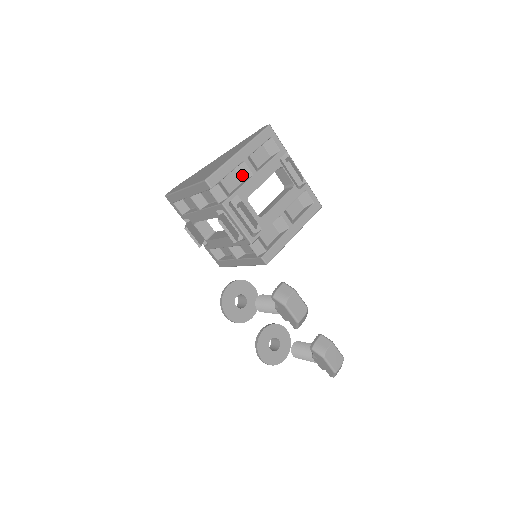
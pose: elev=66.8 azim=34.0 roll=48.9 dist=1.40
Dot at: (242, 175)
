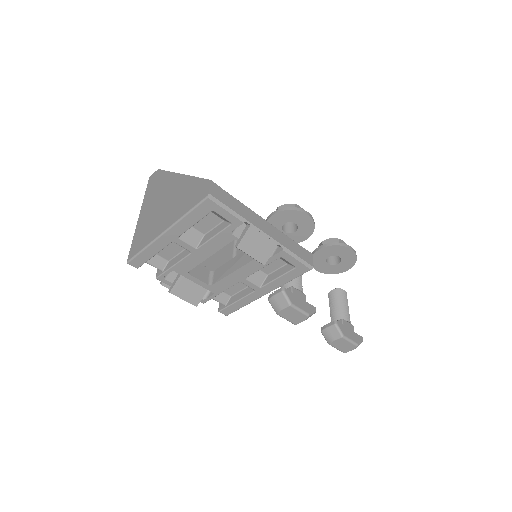
Dot at: occluded
